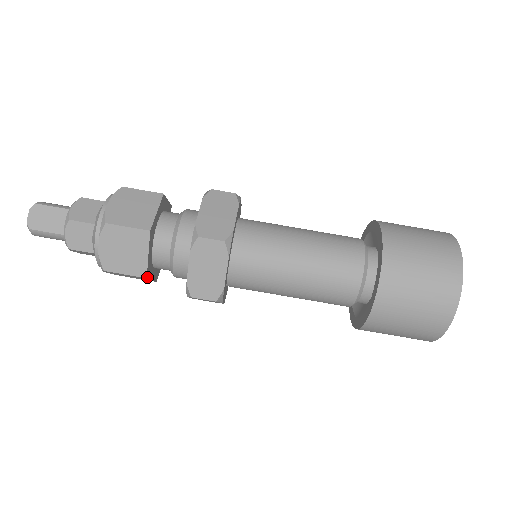
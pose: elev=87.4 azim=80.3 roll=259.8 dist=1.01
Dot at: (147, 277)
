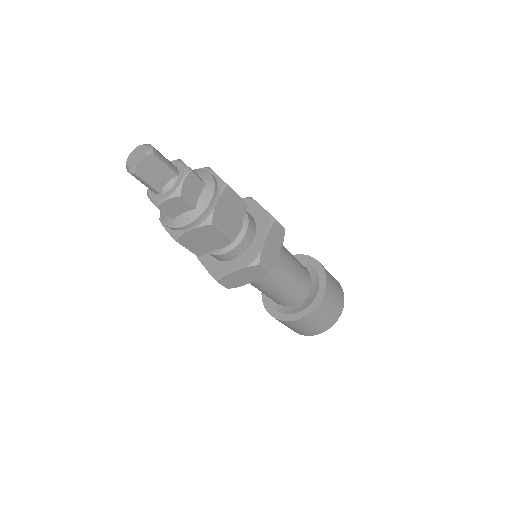
Dot at: (198, 255)
